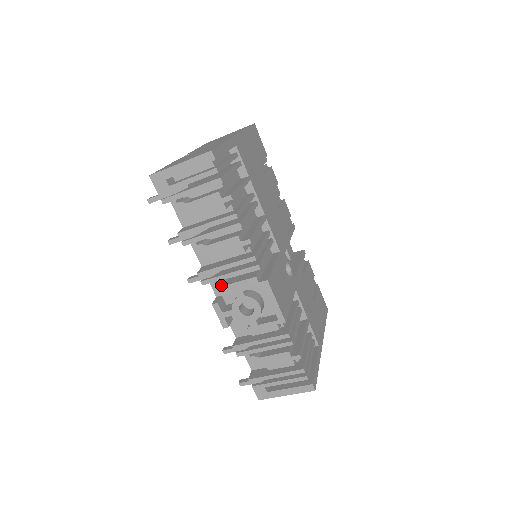
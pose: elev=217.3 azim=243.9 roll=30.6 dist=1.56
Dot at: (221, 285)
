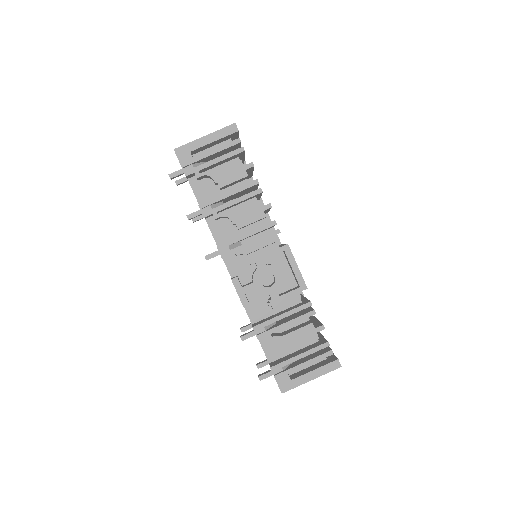
Dot at: (241, 256)
